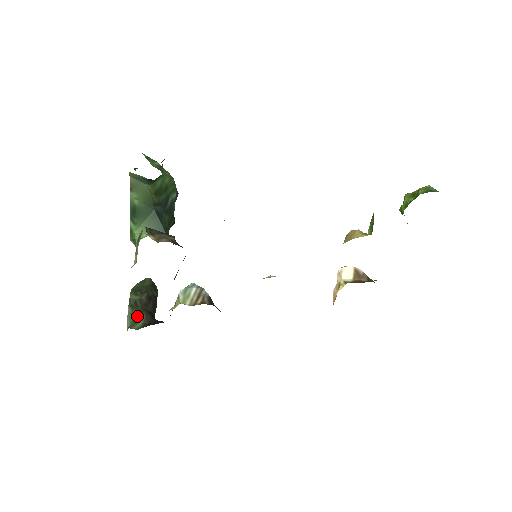
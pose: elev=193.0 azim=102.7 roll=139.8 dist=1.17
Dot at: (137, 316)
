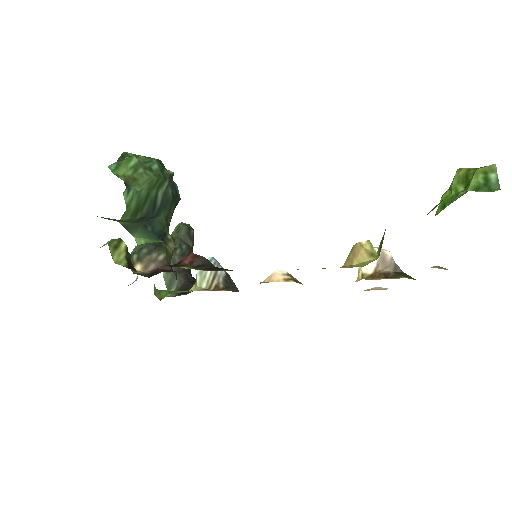
Dot at: (171, 280)
